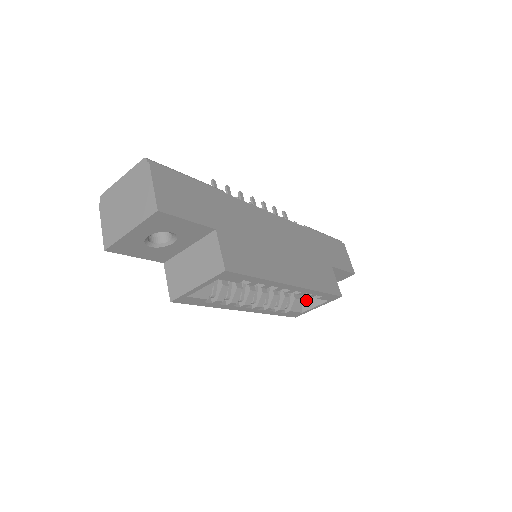
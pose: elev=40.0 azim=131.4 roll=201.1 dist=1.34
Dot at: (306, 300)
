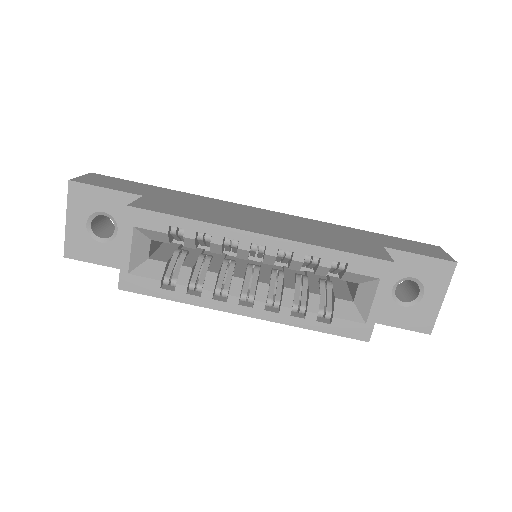
Dot at: (358, 299)
